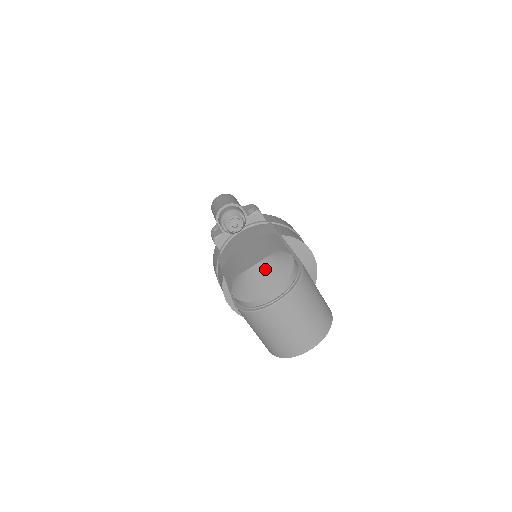
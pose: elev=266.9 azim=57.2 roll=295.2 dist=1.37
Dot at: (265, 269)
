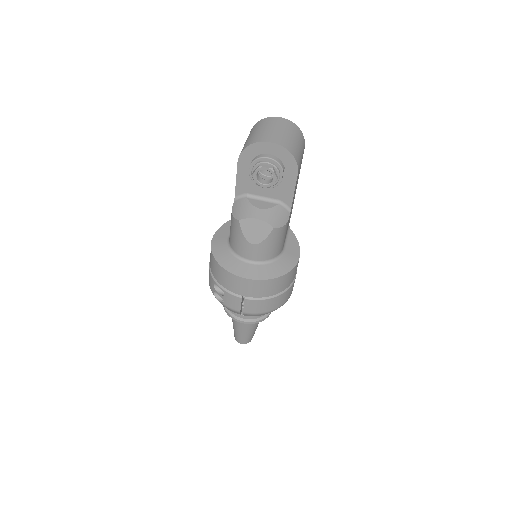
Dot at: occluded
